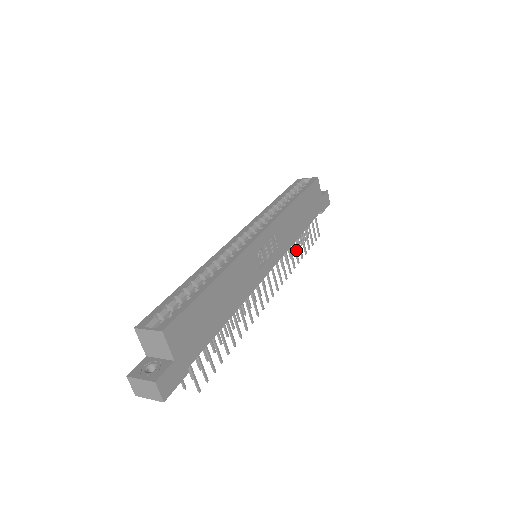
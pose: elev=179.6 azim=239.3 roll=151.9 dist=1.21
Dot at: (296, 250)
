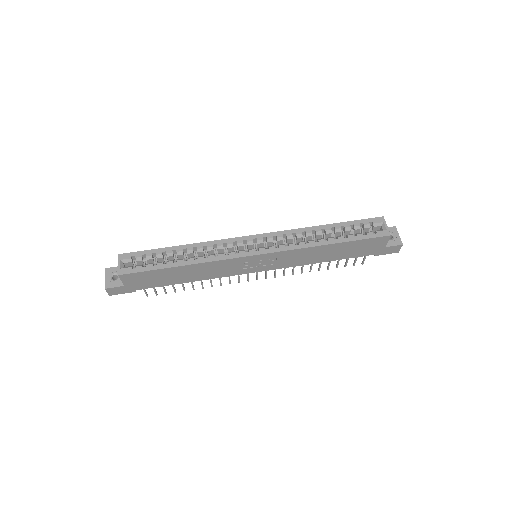
Dot at: (312, 265)
